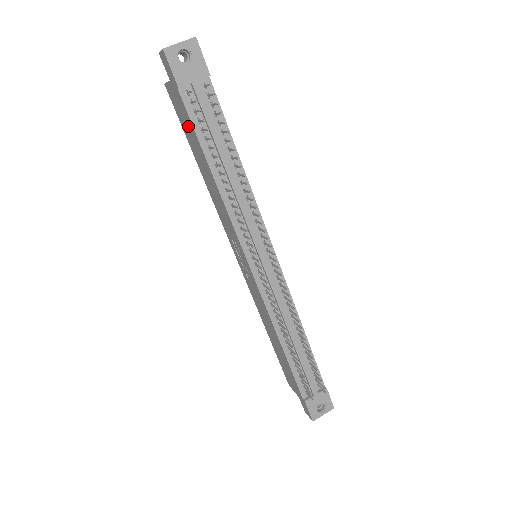
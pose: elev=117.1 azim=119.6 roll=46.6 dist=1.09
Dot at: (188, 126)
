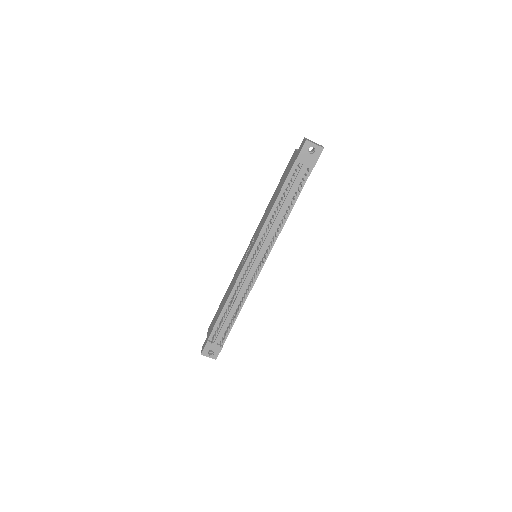
Dot at: (286, 175)
